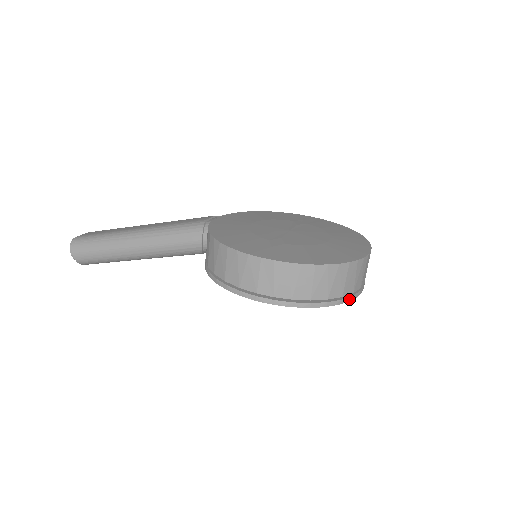
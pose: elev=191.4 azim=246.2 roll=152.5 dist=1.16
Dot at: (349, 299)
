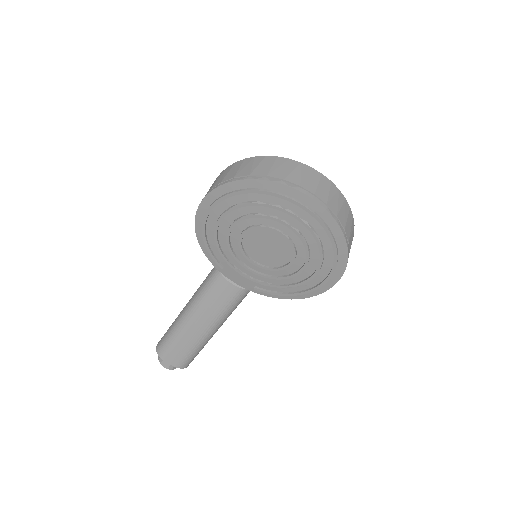
Dot at: (277, 181)
